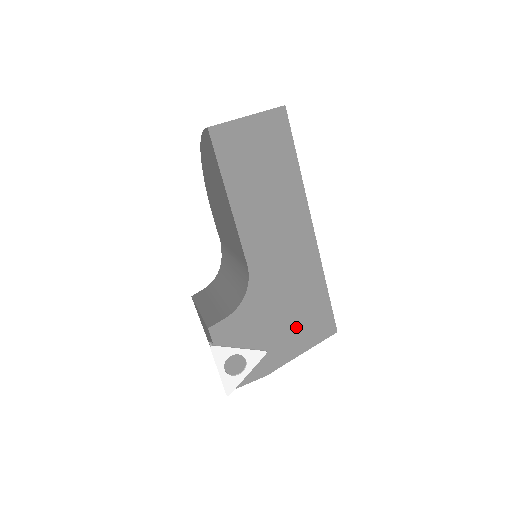
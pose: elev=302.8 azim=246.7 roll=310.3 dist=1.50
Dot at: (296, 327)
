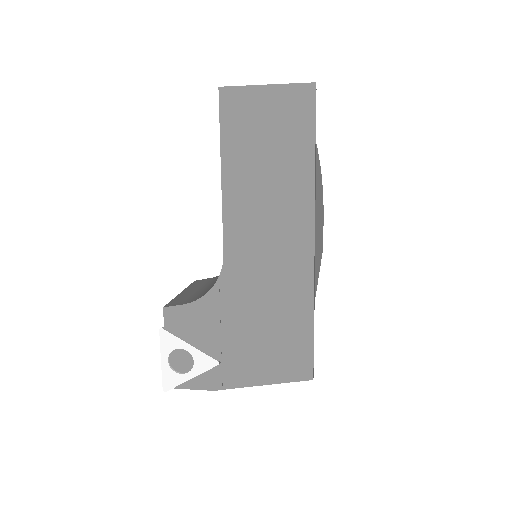
Dot at: (262, 350)
